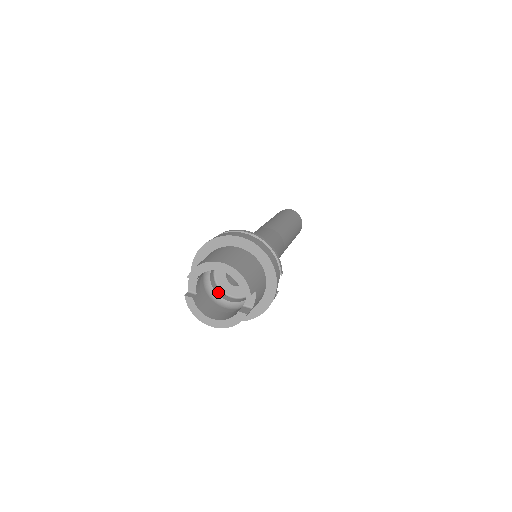
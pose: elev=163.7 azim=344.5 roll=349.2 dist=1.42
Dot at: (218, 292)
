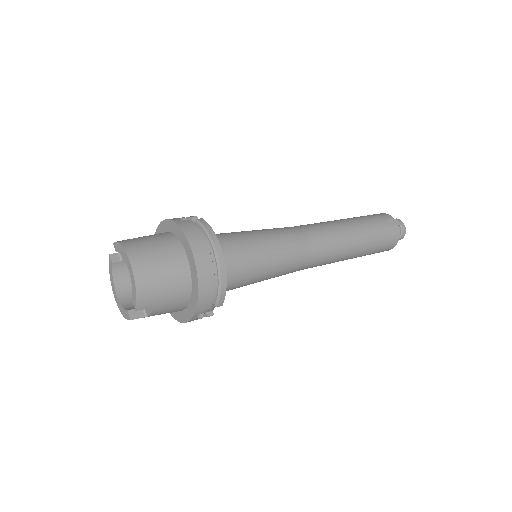
Dot at: occluded
